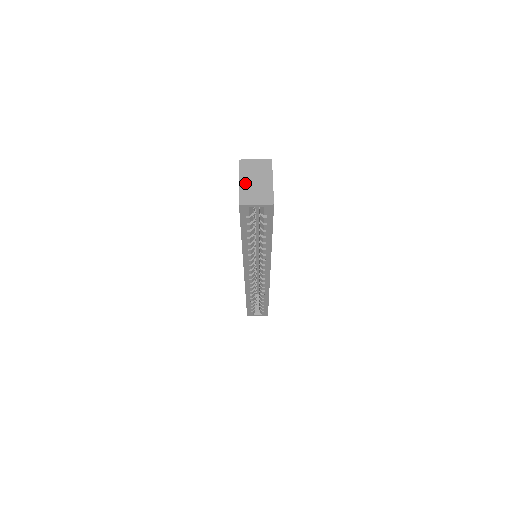
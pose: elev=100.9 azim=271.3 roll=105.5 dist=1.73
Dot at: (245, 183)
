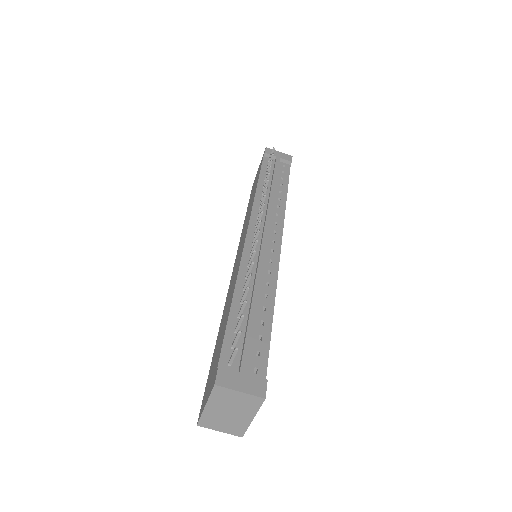
Dot at: (213, 410)
